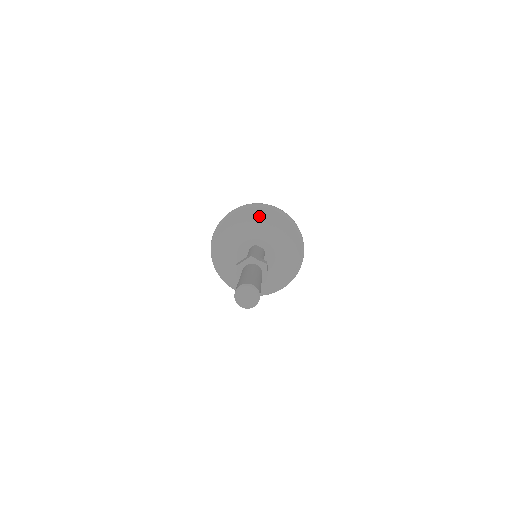
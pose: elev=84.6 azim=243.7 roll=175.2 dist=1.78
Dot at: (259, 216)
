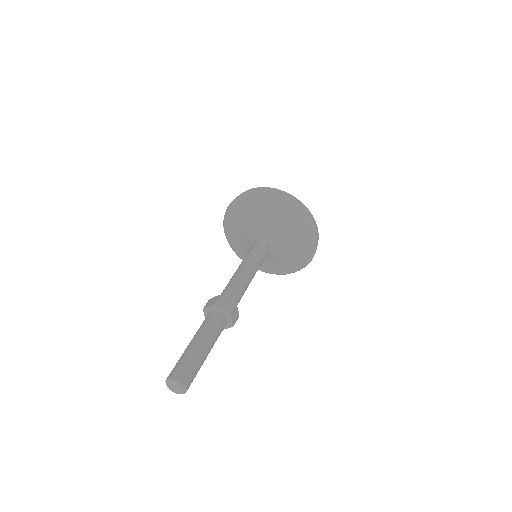
Dot at: (298, 228)
